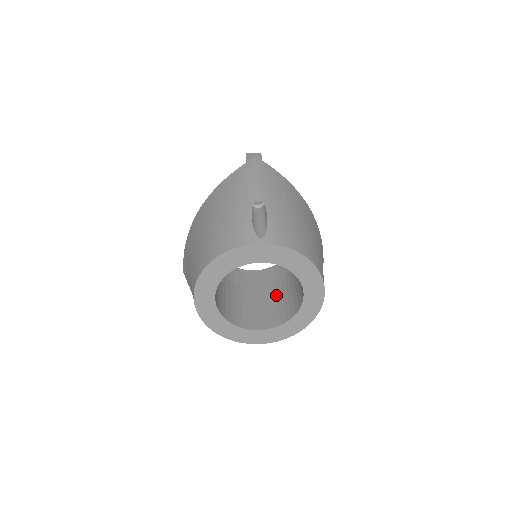
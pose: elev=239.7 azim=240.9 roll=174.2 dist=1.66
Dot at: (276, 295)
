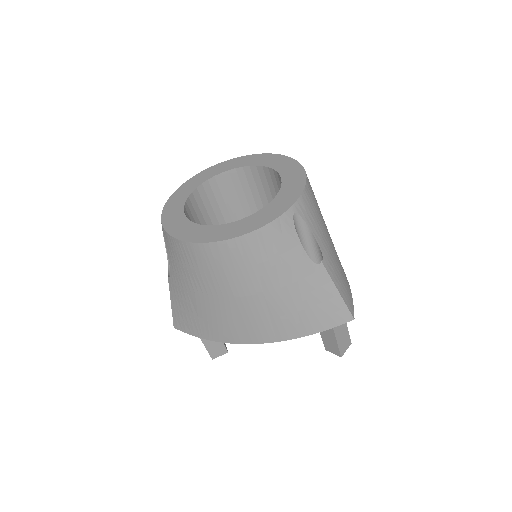
Dot at: occluded
